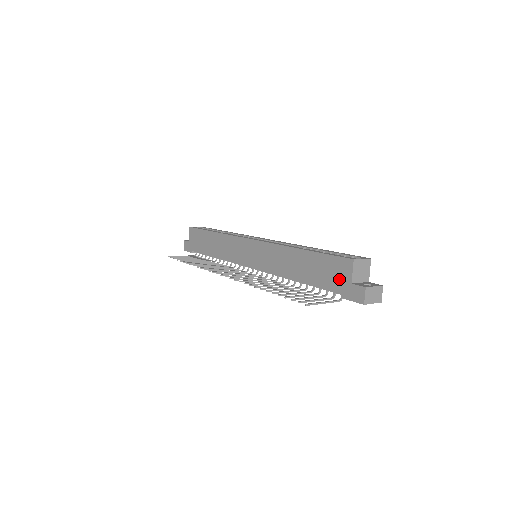
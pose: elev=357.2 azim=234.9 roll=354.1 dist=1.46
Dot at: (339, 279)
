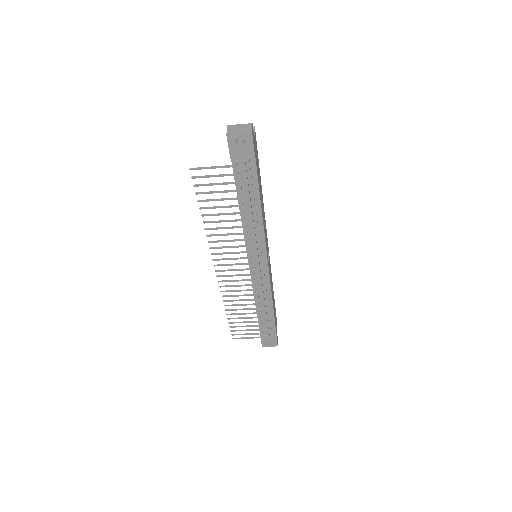
Dot at: occluded
